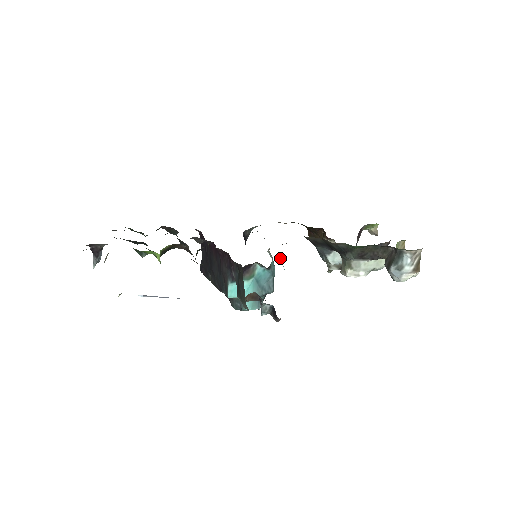
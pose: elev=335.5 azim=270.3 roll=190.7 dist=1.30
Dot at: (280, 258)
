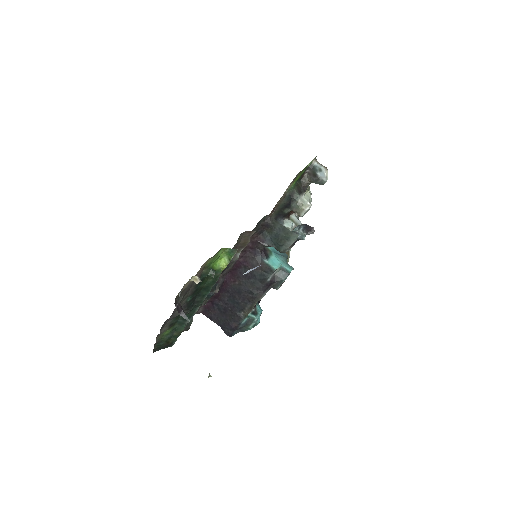
Dot at: occluded
